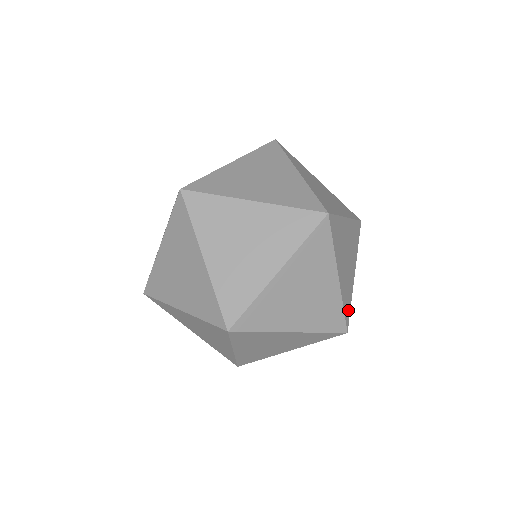
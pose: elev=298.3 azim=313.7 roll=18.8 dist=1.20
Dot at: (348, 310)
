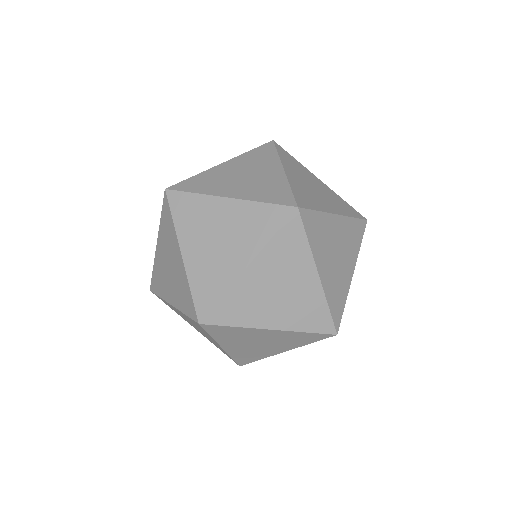
Dot at: (339, 311)
